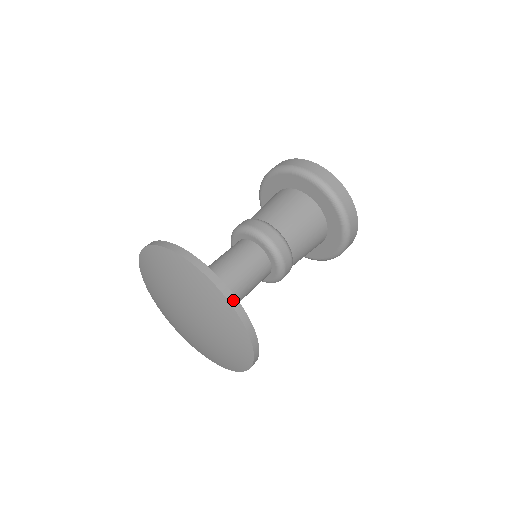
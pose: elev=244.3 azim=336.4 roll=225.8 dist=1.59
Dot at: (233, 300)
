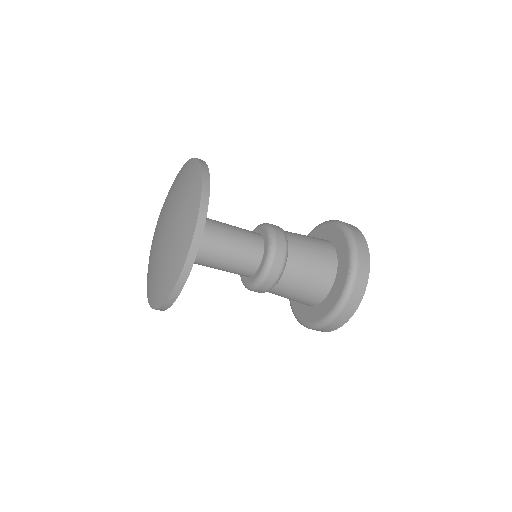
Dot at: (180, 286)
